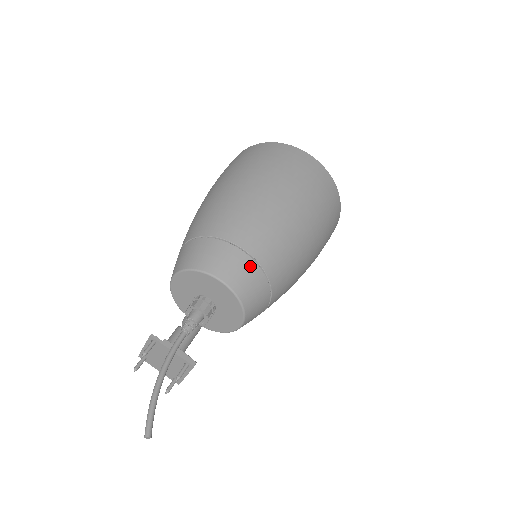
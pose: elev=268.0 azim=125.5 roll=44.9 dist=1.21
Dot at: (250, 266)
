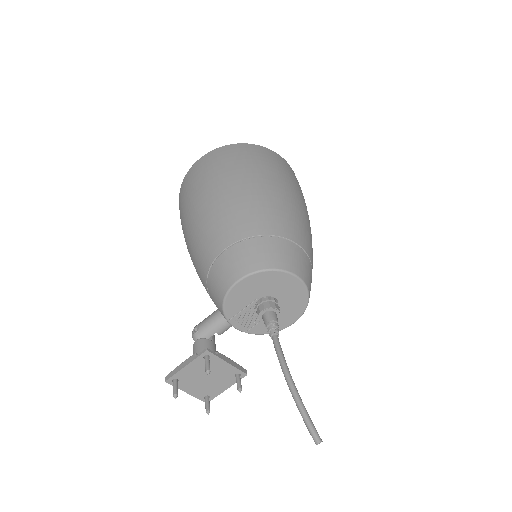
Dot at: (308, 263)
